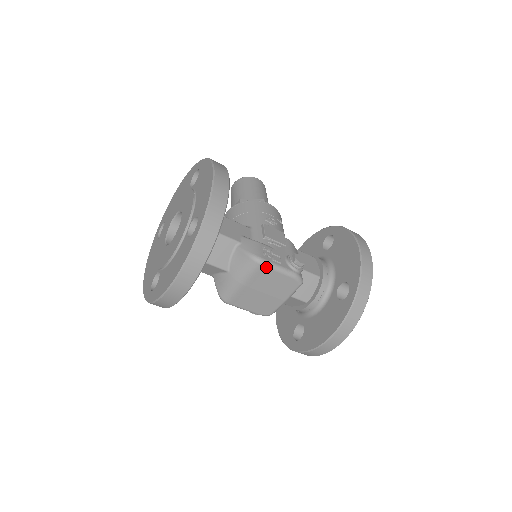
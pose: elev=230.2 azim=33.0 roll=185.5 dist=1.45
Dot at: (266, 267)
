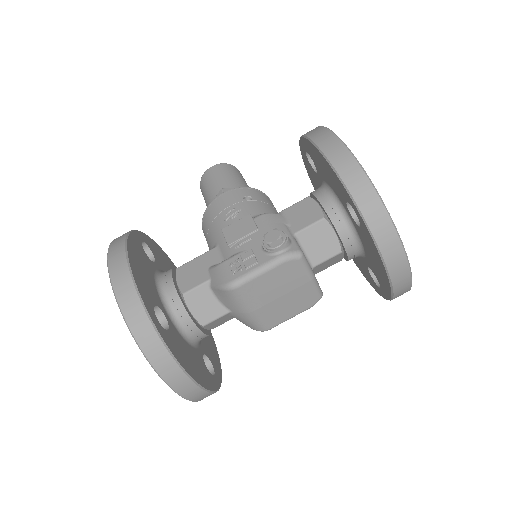
Dot at: (245, 284)
